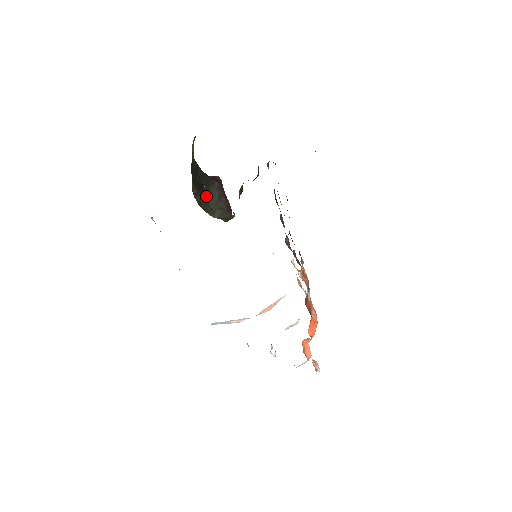
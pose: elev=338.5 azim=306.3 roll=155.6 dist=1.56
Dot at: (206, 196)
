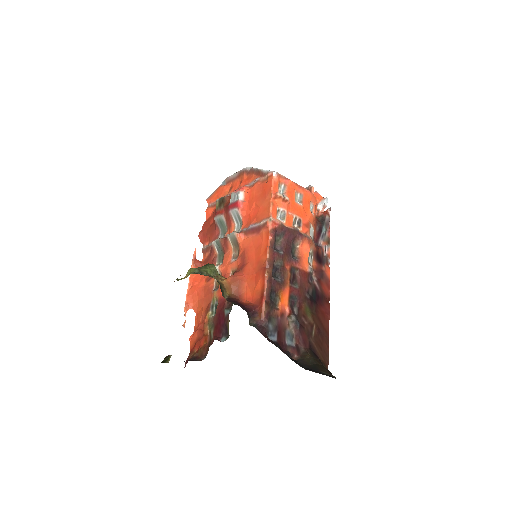
Dot at: occluded
